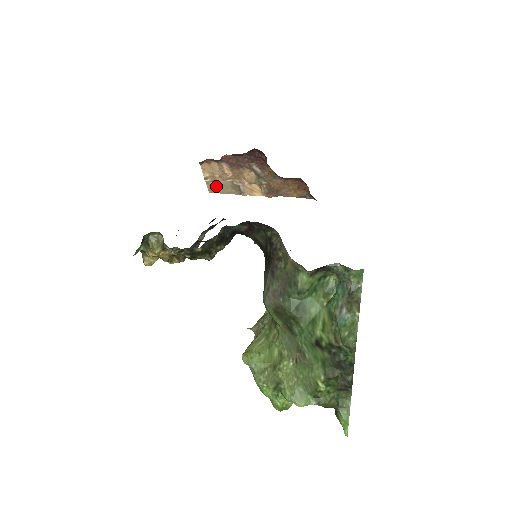
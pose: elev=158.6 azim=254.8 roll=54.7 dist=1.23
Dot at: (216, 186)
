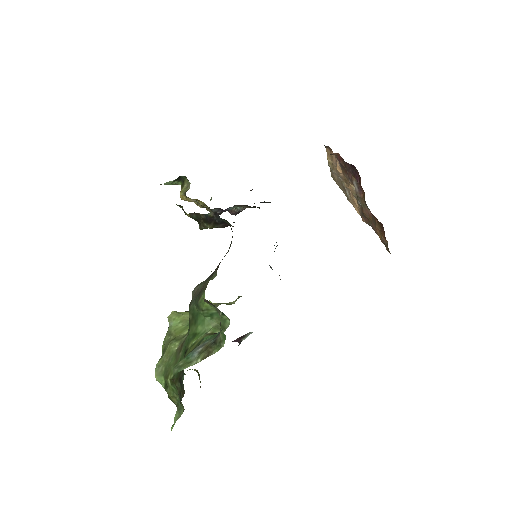
Dot at: (335, 175)
